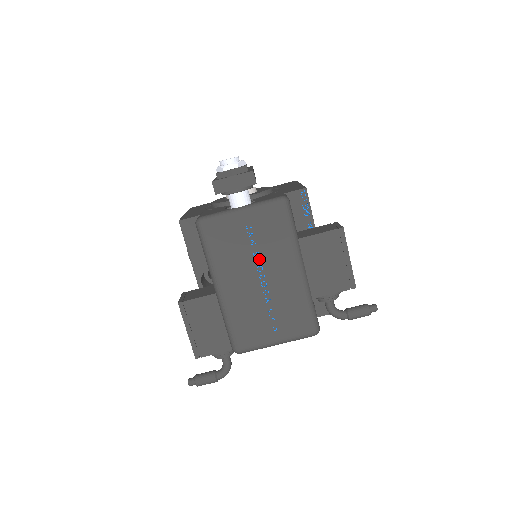
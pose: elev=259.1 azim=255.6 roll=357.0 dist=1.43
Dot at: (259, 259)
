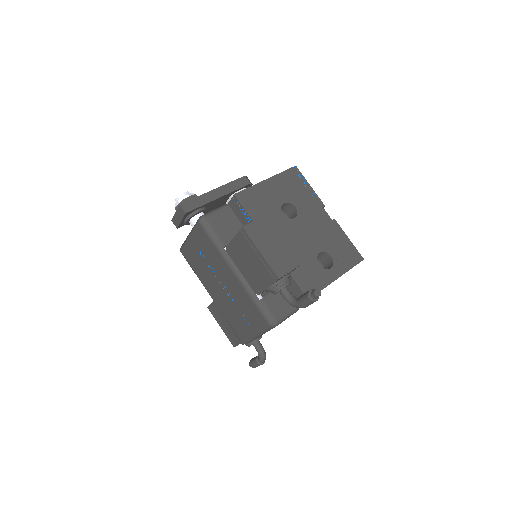
Dot at: (213, 269)
